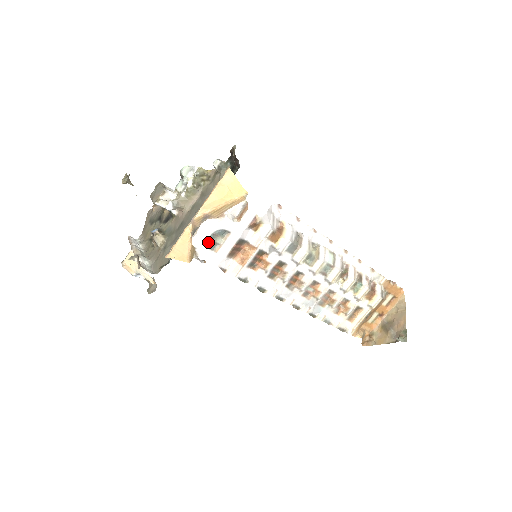
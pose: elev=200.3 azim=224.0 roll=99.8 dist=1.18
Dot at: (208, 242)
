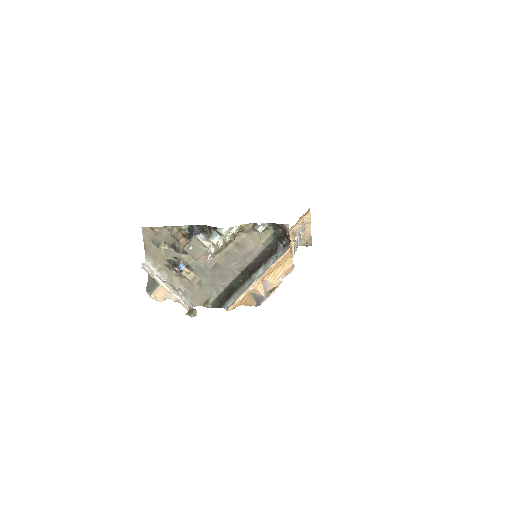
Dot at: occluded
